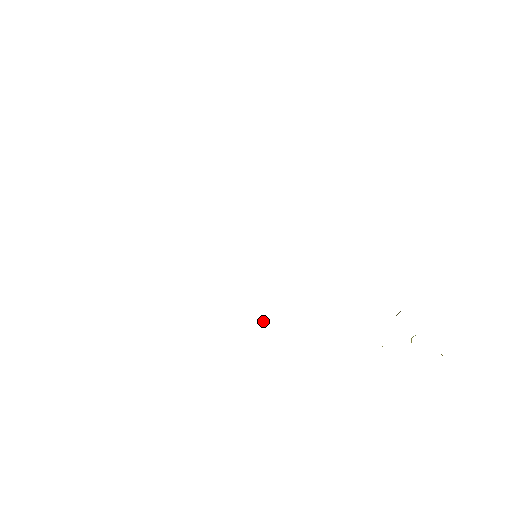
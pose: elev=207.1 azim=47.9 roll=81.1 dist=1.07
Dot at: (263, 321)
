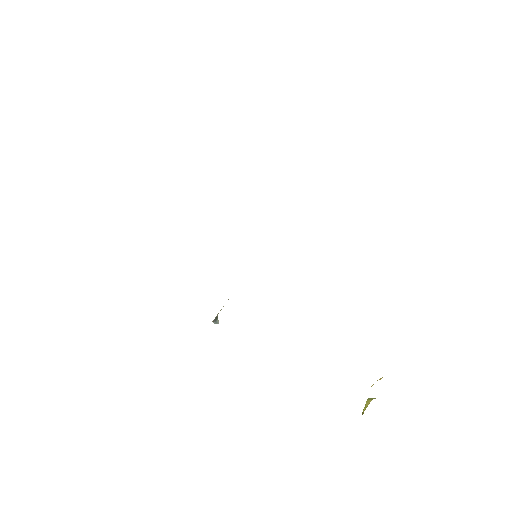
Dot at: (216, 322)
